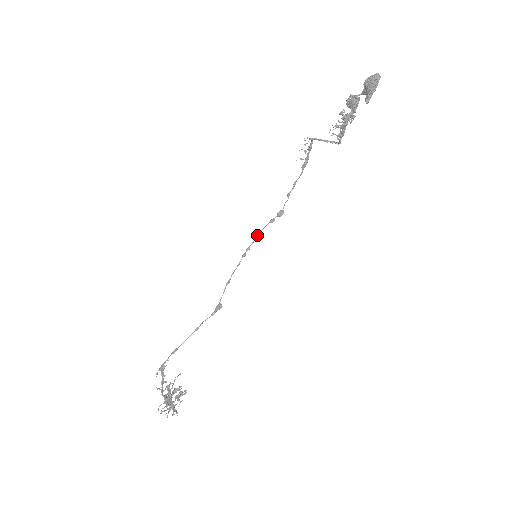
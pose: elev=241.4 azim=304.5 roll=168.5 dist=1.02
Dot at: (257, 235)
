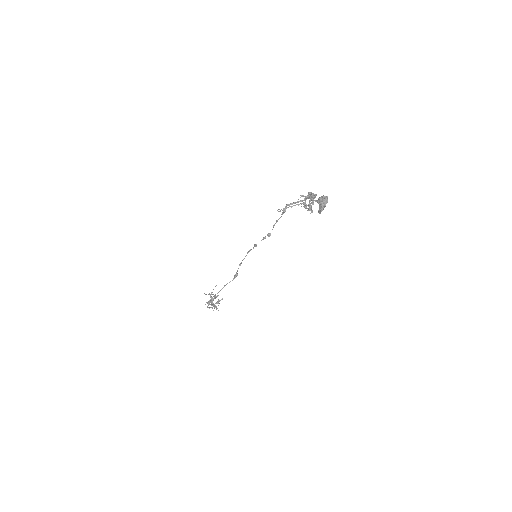
Dot at: (256, 246)
